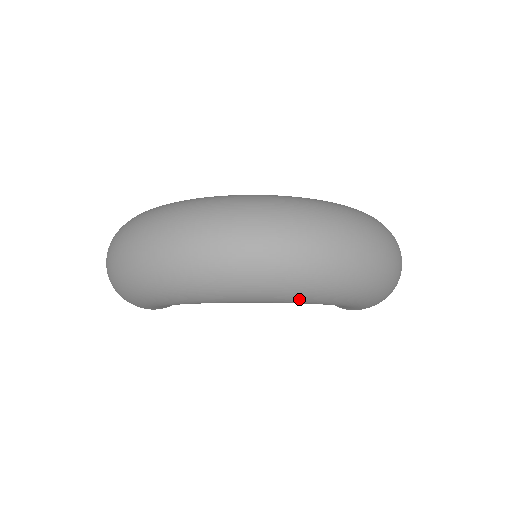
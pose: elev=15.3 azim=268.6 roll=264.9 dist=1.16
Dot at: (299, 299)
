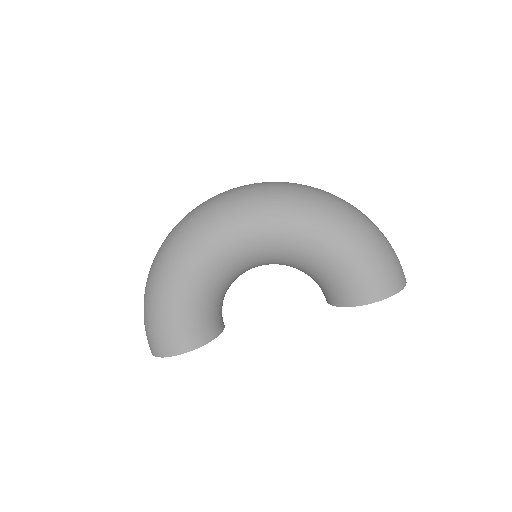
Dot at: (273, 217)
